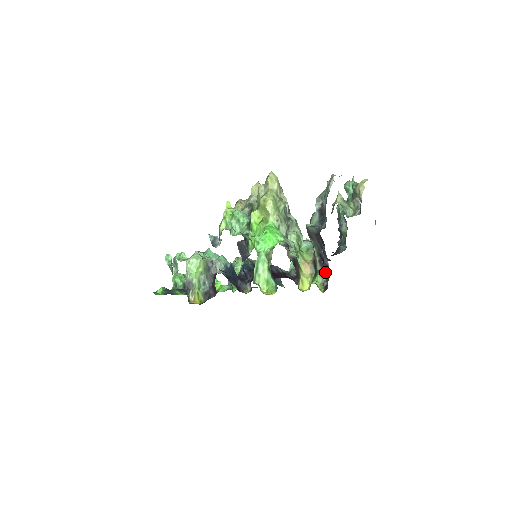
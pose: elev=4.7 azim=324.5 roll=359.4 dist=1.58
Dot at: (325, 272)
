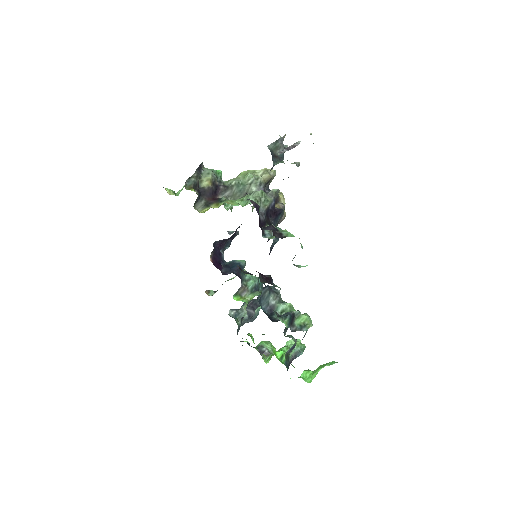
Dot at: occluded
